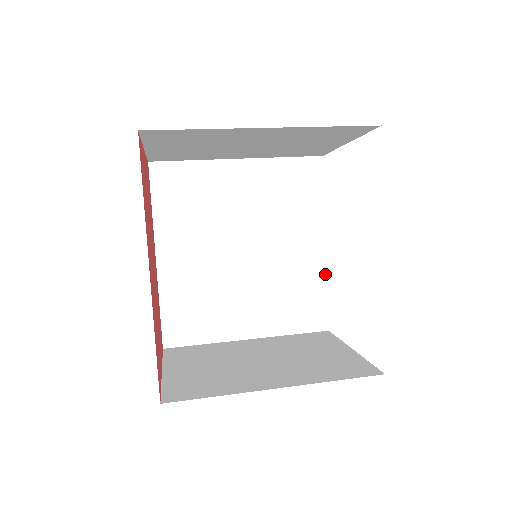
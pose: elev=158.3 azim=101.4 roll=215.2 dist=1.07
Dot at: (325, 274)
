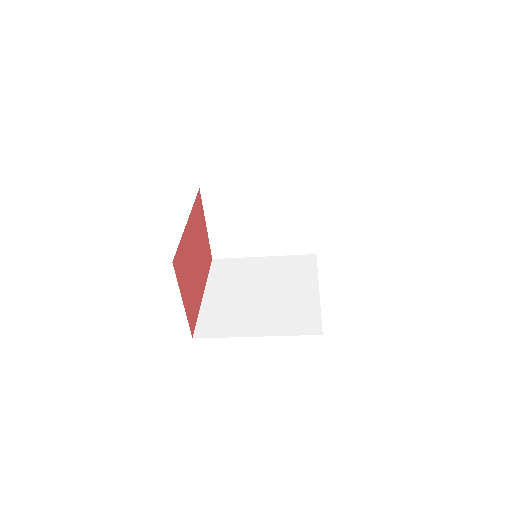
Dot at: (319, 304)
